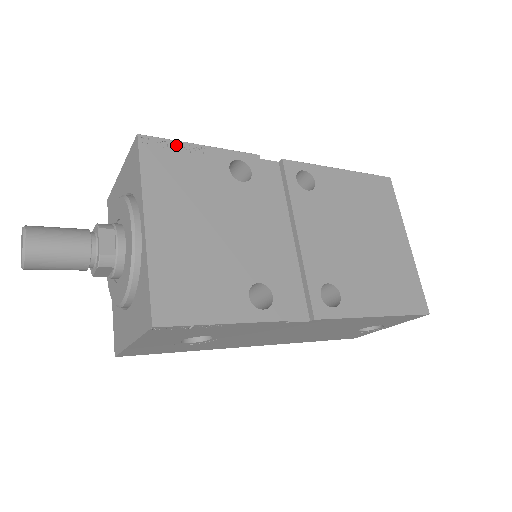
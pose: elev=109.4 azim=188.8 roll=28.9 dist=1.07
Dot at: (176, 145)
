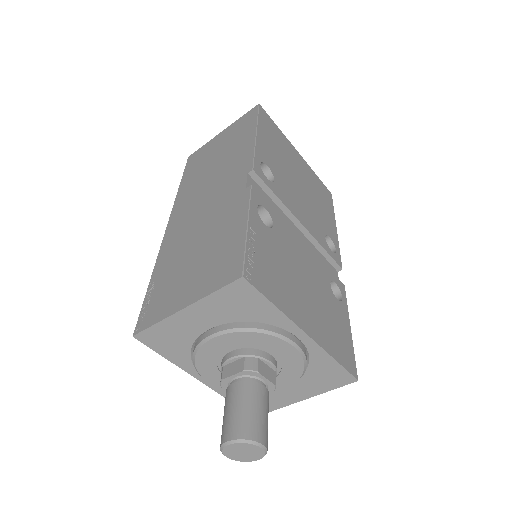
Dot at: (250, 250)
